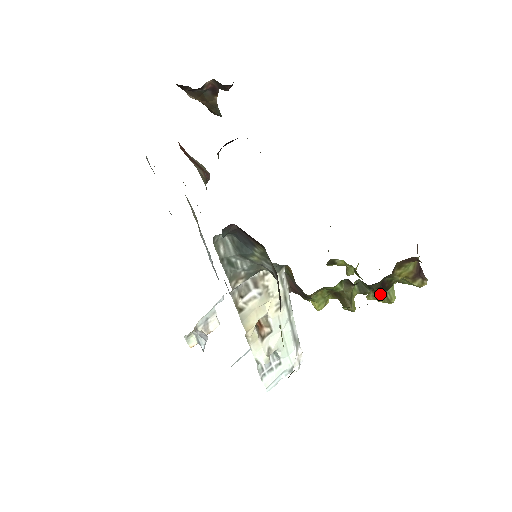
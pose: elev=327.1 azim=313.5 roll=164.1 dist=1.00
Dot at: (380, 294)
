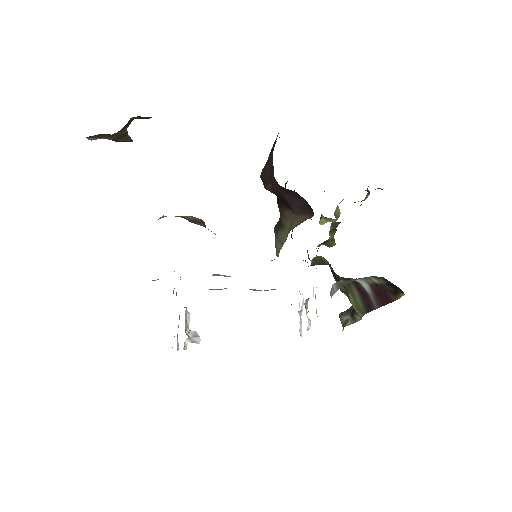
Dot at: occluded
